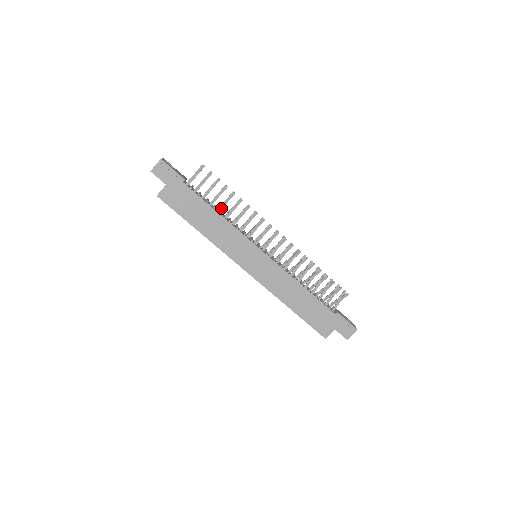
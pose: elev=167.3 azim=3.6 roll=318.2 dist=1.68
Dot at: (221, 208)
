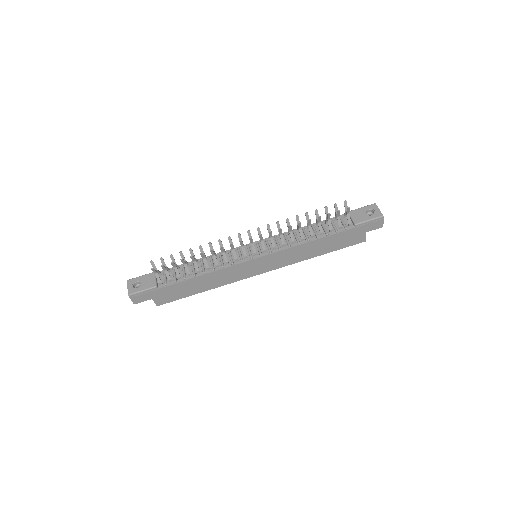
Dot at: (197, 269)
